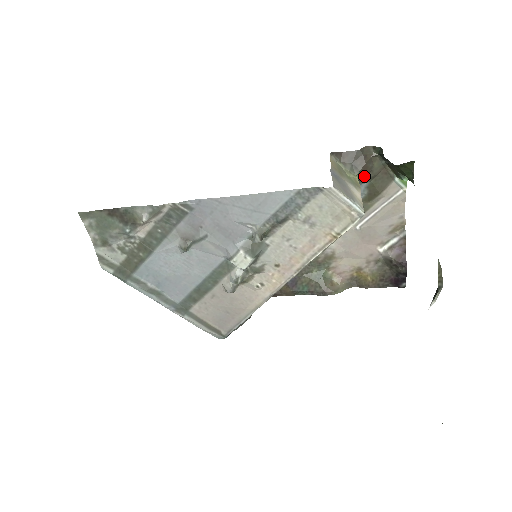
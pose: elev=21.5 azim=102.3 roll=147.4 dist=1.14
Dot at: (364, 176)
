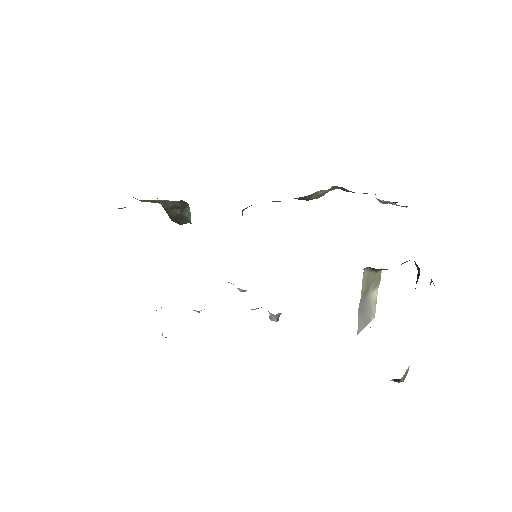
Dot at: occluded
